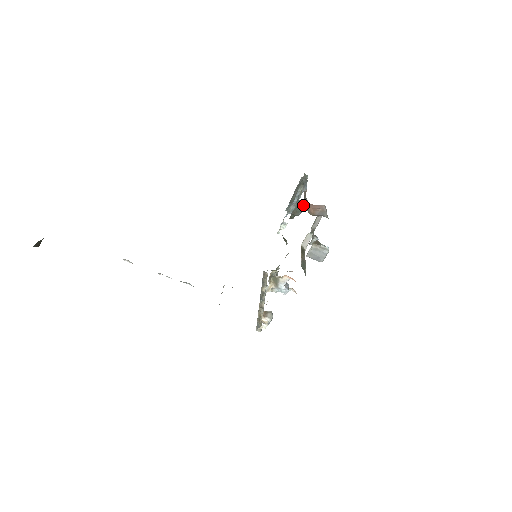
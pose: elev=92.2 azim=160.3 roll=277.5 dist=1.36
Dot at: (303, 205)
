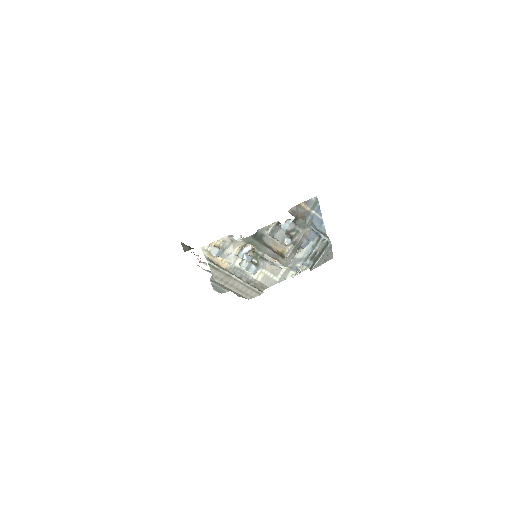
Dot at: (307, 240)
